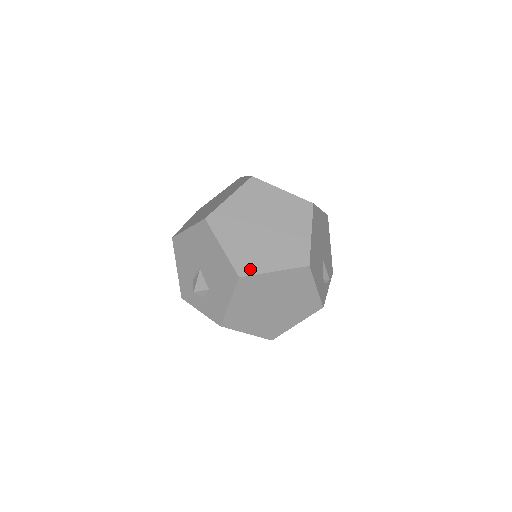
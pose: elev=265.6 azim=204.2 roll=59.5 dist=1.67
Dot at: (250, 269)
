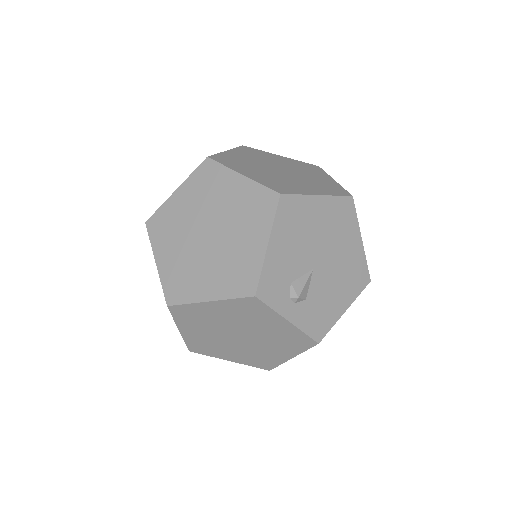
Dot at: (225, 162)
